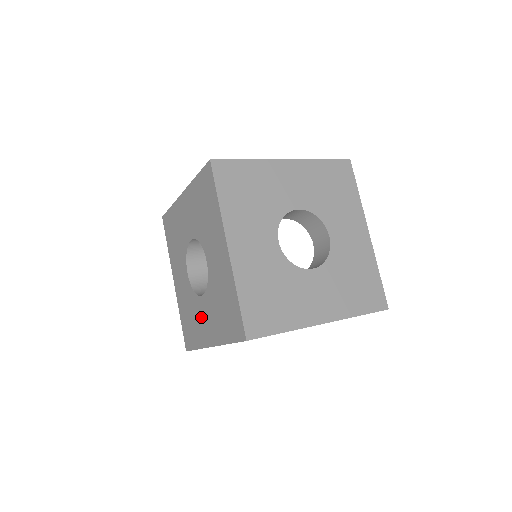
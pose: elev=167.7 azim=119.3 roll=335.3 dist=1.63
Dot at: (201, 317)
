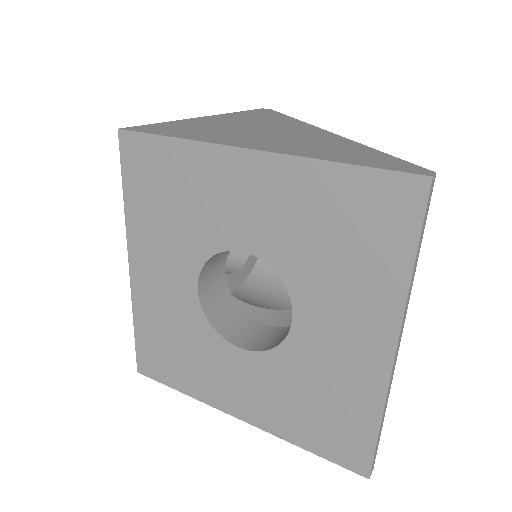
Dot at: occluded
